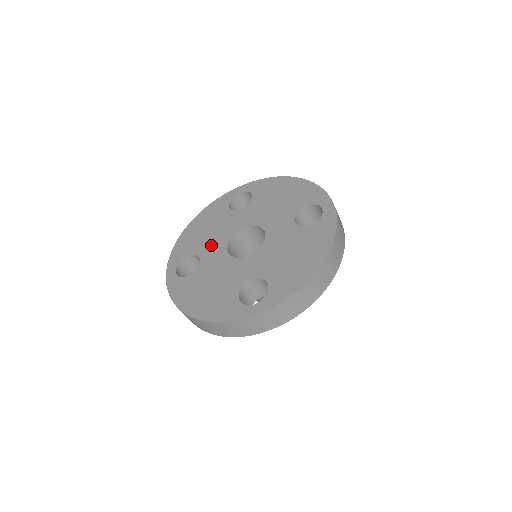
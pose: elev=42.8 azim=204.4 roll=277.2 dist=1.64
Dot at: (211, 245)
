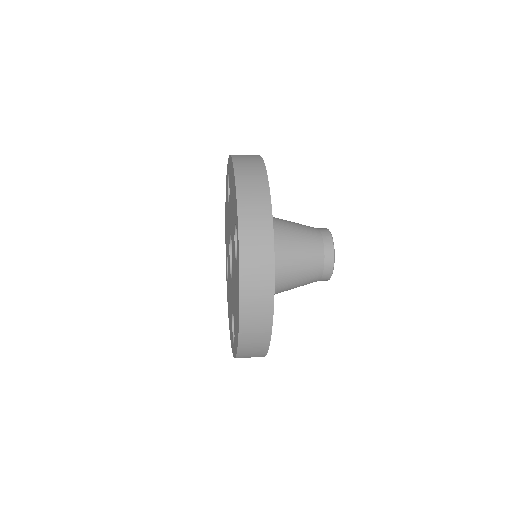
Dot at: (228, 248)
